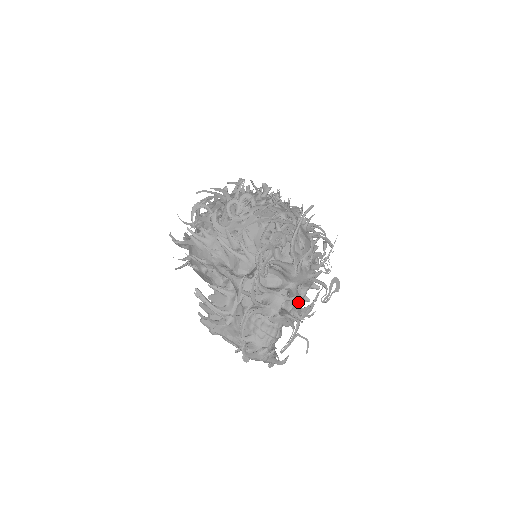
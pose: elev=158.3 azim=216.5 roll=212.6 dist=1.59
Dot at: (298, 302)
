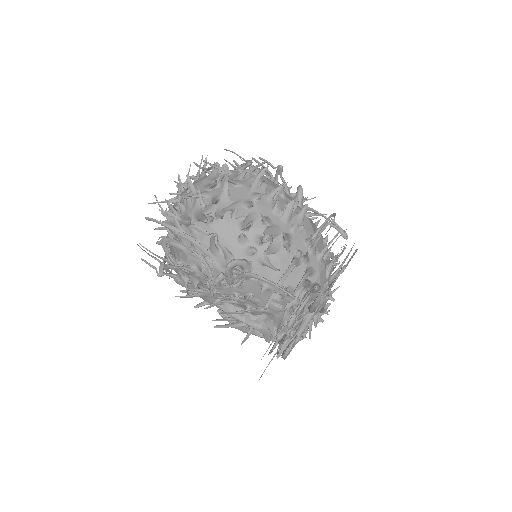
Dot at: occluded
